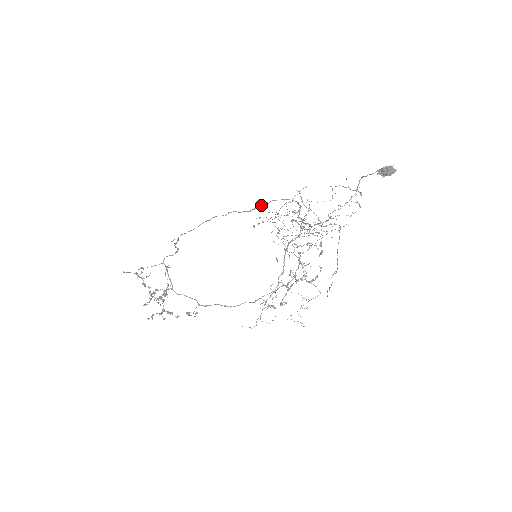
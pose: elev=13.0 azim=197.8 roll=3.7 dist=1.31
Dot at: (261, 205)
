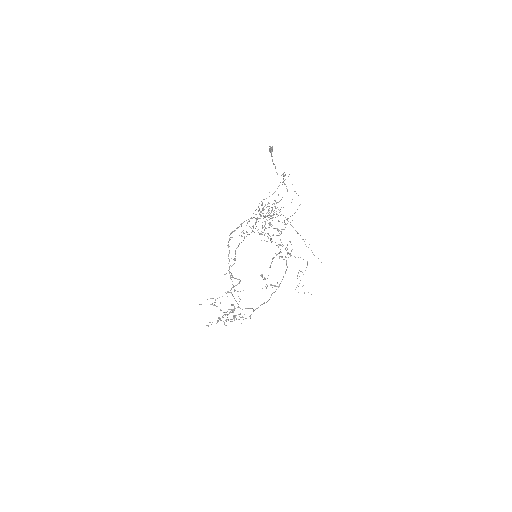
Dot at: (255, 222)
